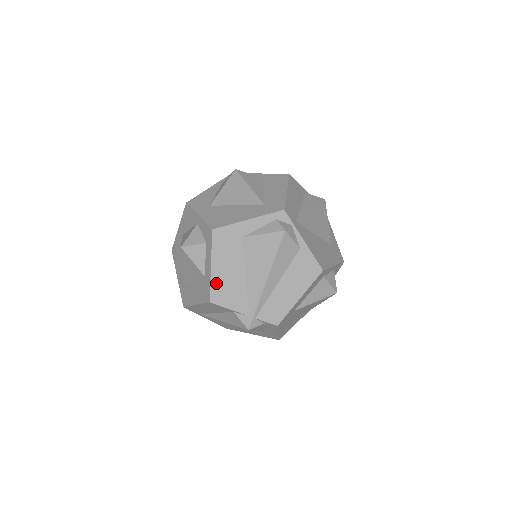
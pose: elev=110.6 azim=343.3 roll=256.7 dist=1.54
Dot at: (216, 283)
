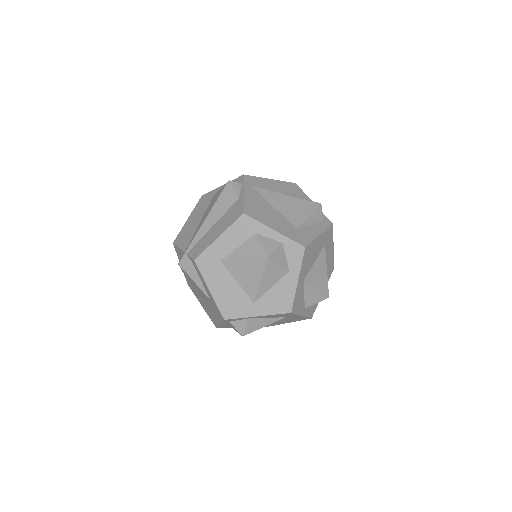
Dot at: (183, 230)
